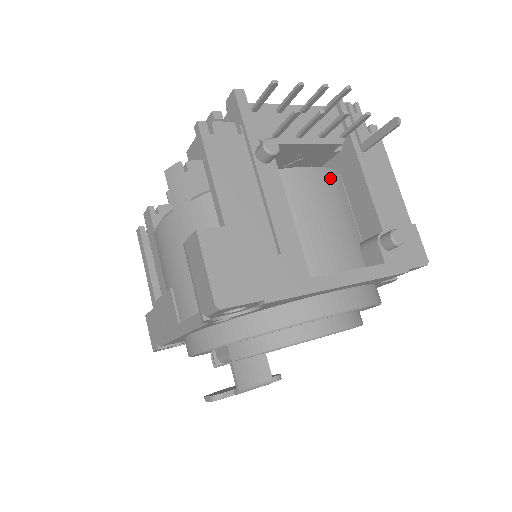
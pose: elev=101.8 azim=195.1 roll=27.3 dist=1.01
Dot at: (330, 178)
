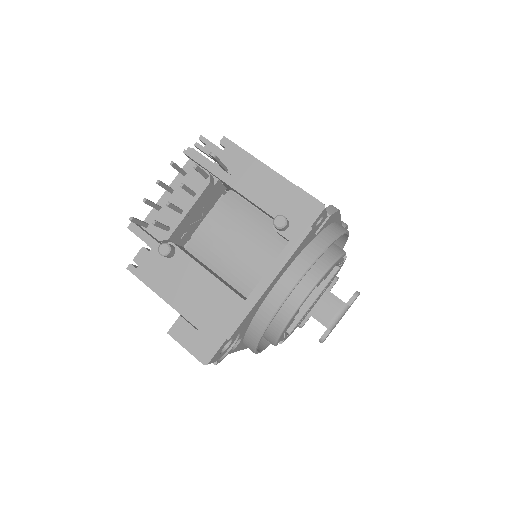
Dot at: (225, 207)
